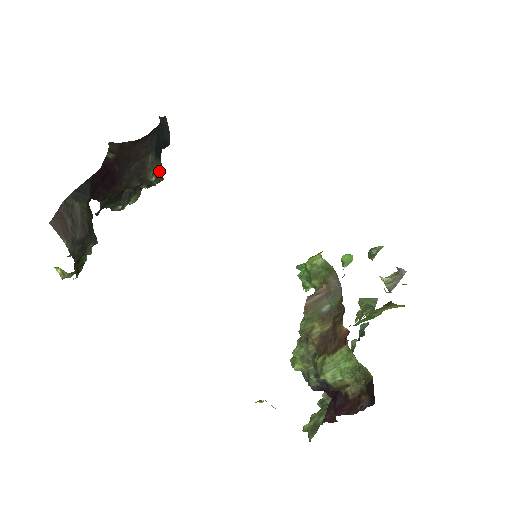
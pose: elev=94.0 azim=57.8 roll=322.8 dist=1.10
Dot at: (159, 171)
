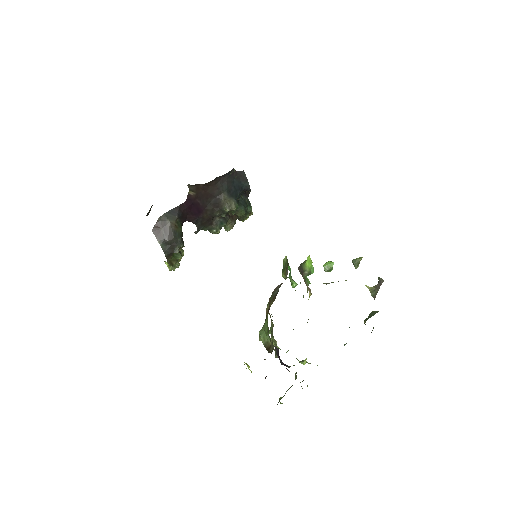
Dot at: (232, 205)
